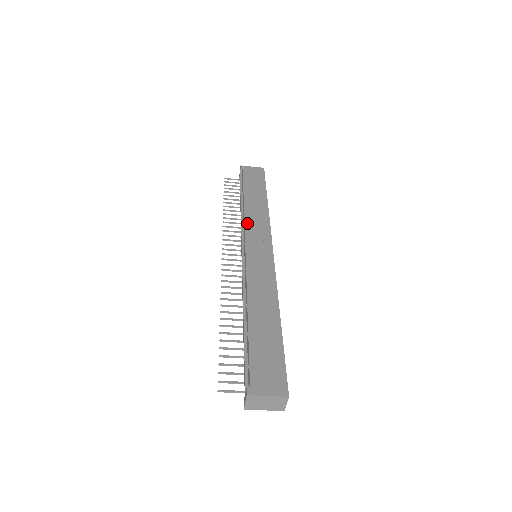
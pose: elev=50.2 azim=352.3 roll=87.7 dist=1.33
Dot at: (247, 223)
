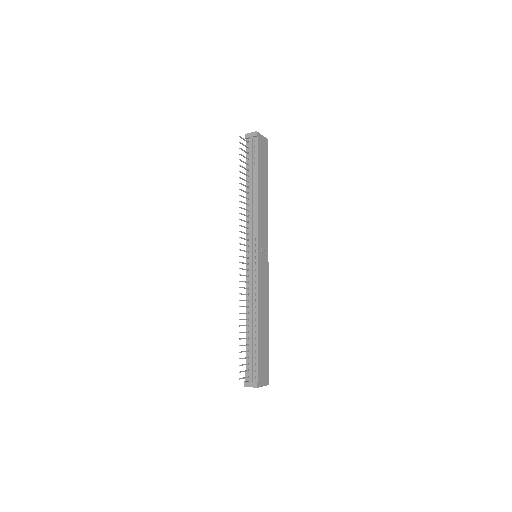
Dot at: (259, 223)
